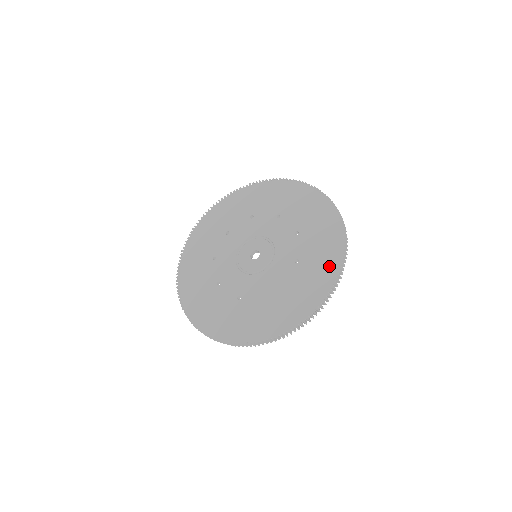
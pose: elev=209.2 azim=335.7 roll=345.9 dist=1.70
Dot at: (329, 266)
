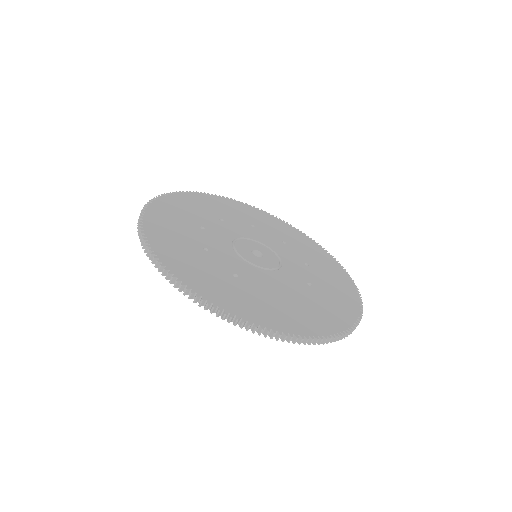
Dot at: (347, 306)
